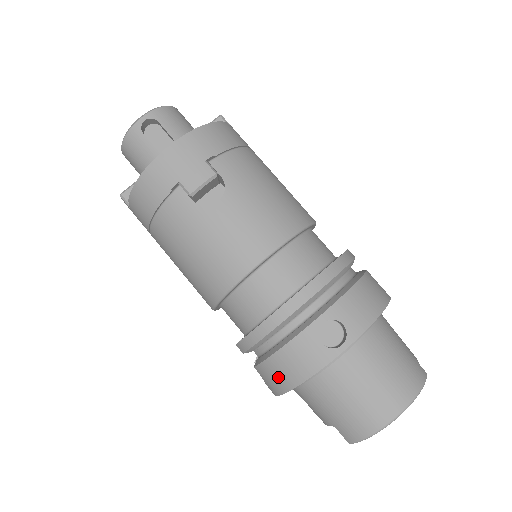
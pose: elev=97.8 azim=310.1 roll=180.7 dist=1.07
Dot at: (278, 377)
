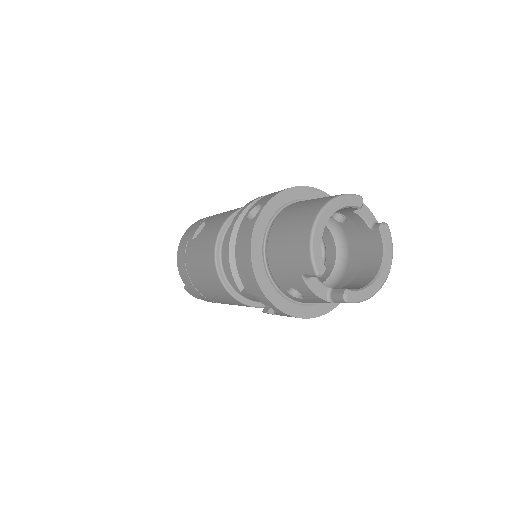
Dot at: (246, 270)
